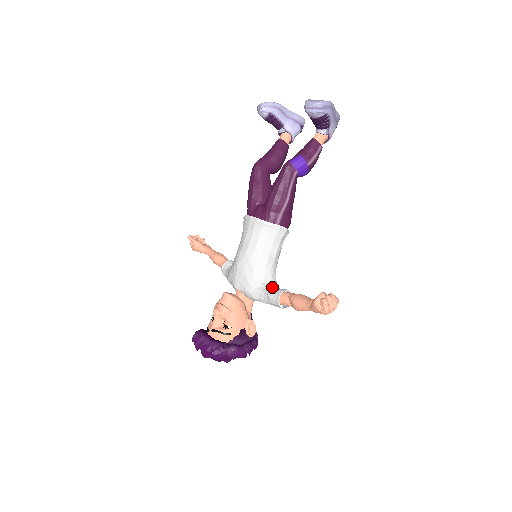
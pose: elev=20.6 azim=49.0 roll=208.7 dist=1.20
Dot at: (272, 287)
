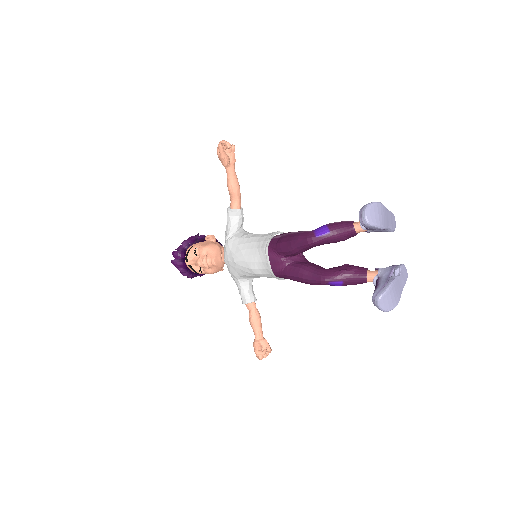
Dot at: (248, 288)
